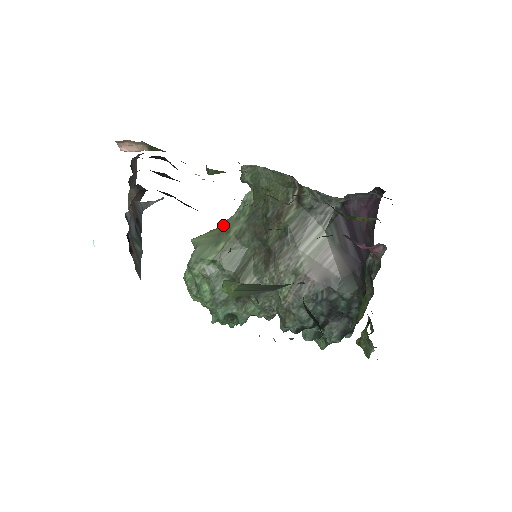
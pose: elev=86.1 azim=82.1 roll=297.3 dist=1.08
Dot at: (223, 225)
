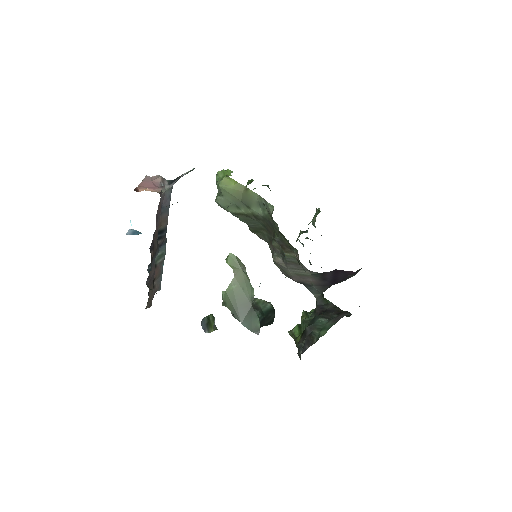
Dot at: (248, 194)
